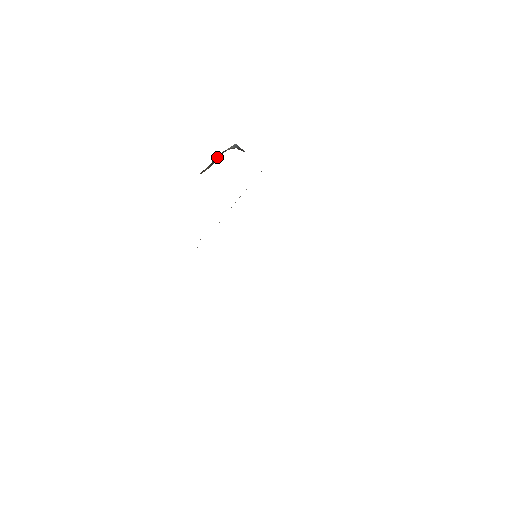
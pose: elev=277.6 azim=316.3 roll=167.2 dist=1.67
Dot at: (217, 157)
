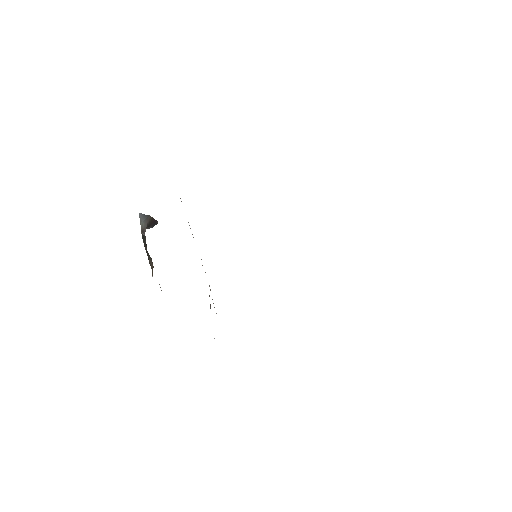
Dot at: occluded
